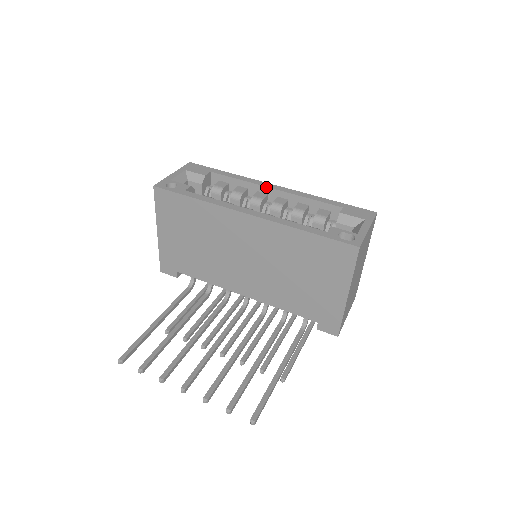
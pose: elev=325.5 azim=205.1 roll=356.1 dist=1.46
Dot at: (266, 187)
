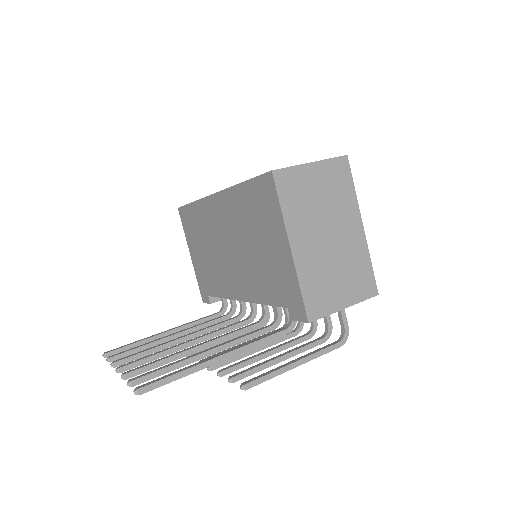
Dot at: occluded
